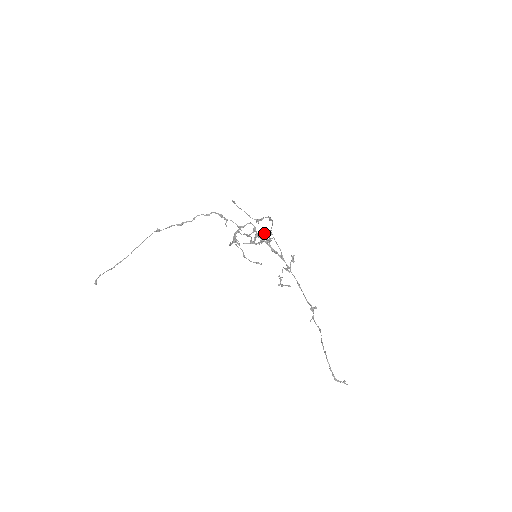
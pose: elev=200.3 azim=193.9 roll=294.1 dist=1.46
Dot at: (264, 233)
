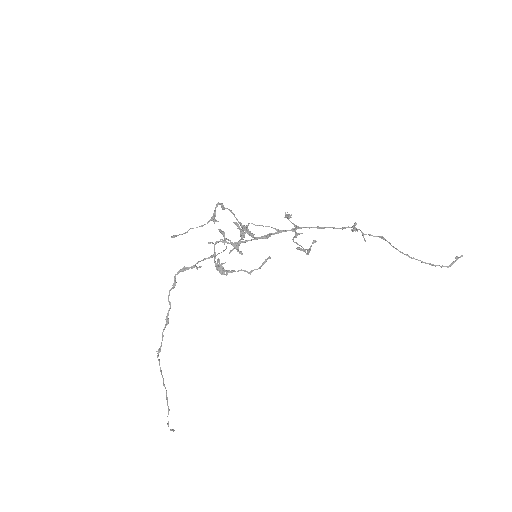
Dot at: occluded
